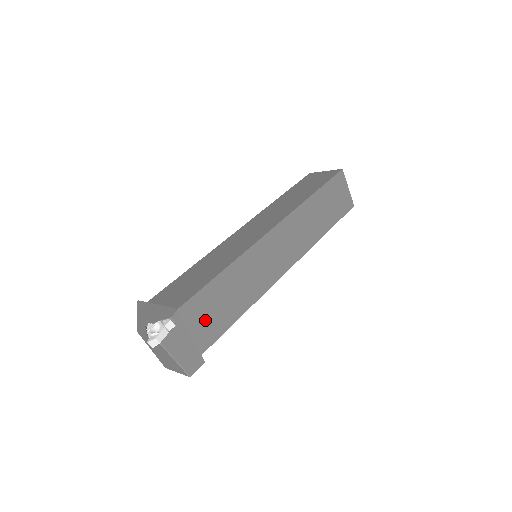
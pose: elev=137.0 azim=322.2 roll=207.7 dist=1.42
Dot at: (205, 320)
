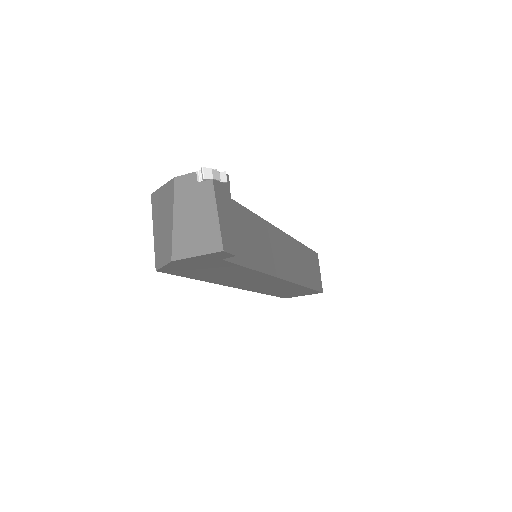
Dot at: occluded
